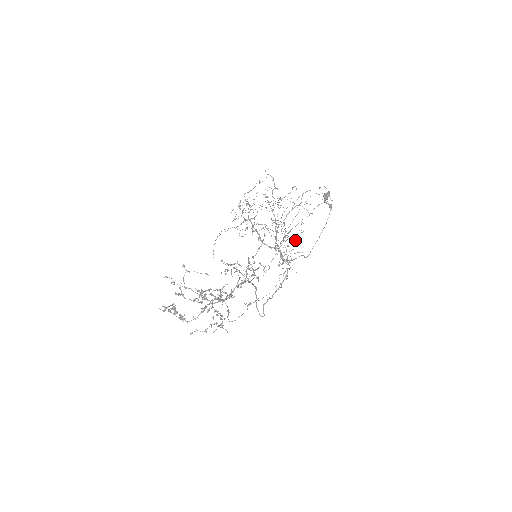
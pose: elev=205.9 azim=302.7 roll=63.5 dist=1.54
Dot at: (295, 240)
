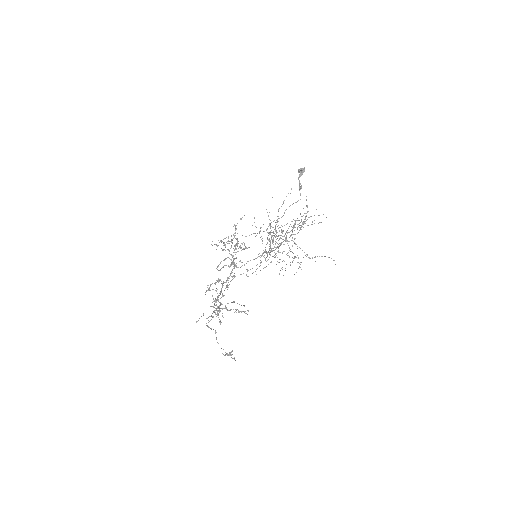
Dot at: occluded
